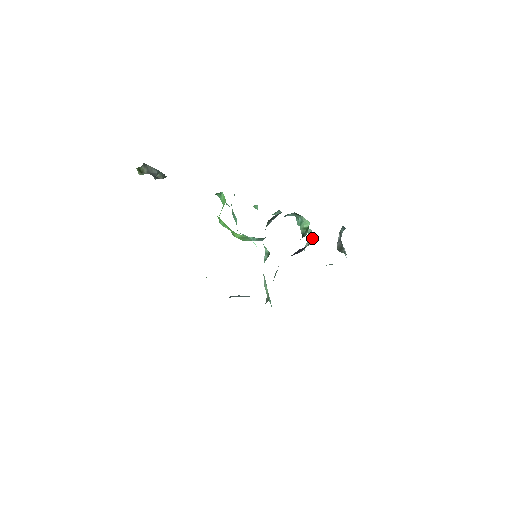
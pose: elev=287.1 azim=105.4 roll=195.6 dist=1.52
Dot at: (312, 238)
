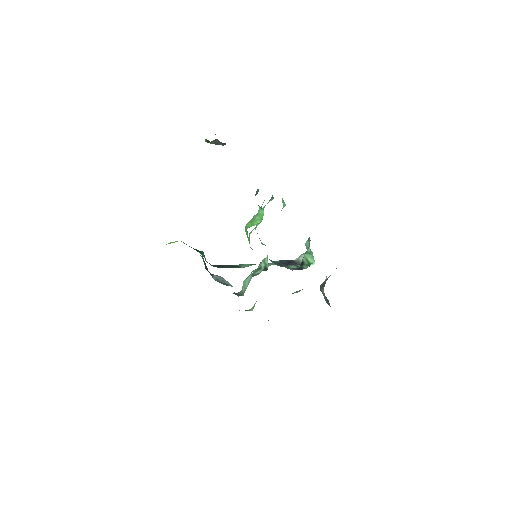
Dot at: occluded
